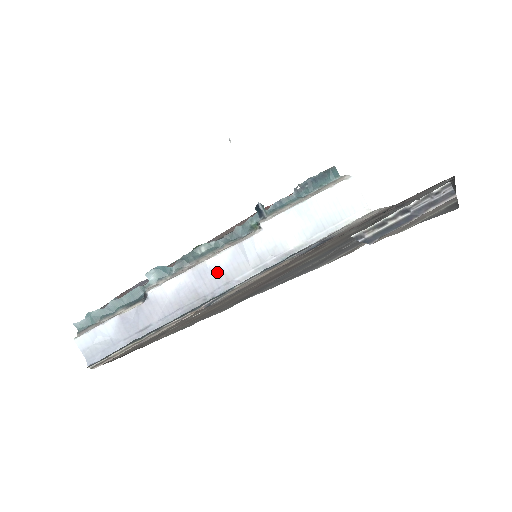
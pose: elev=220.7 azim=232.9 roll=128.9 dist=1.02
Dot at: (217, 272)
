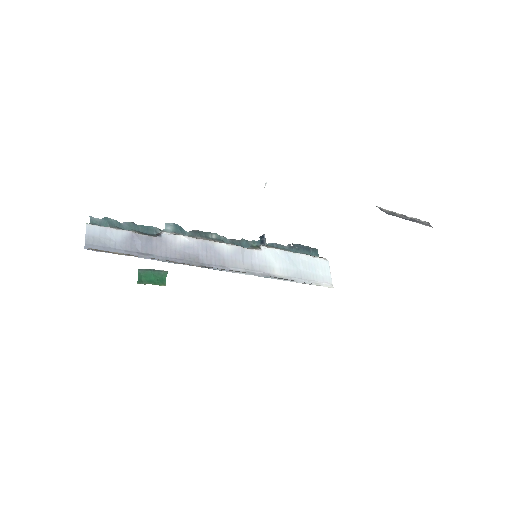
Dot at: (219, 254)
